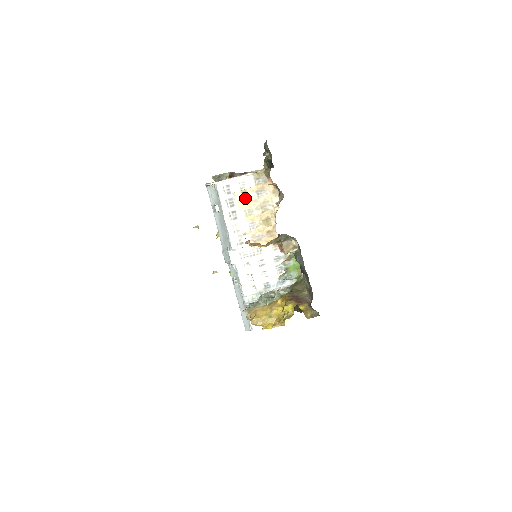
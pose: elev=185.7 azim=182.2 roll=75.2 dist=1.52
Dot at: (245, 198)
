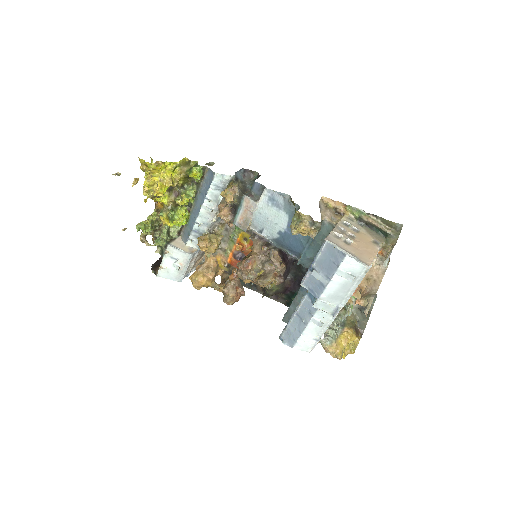
Dot at: occluded
